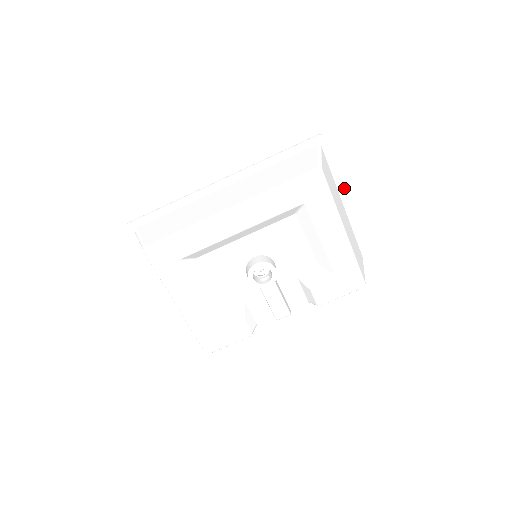
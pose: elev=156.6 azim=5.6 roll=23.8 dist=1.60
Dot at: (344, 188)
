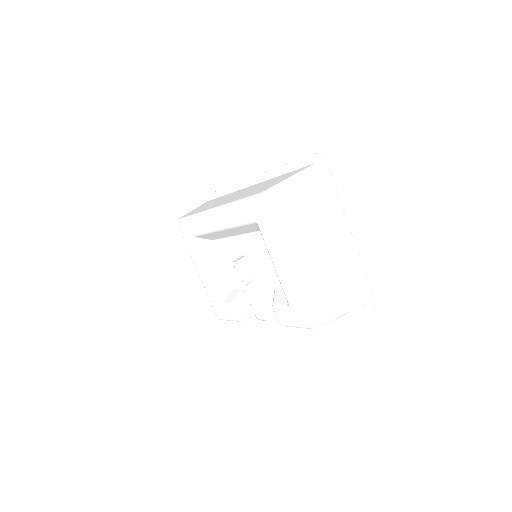
Dot at: (343, 218)
